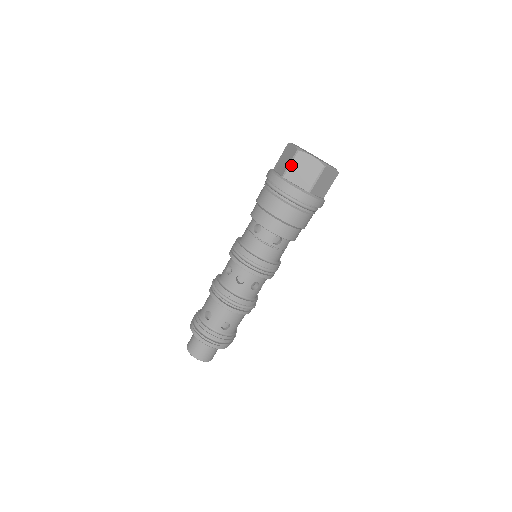
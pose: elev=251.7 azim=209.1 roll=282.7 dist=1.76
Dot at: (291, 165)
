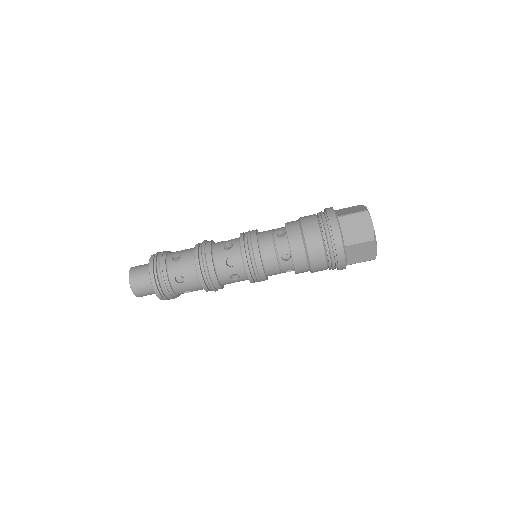
Dot at: (359, 244)
